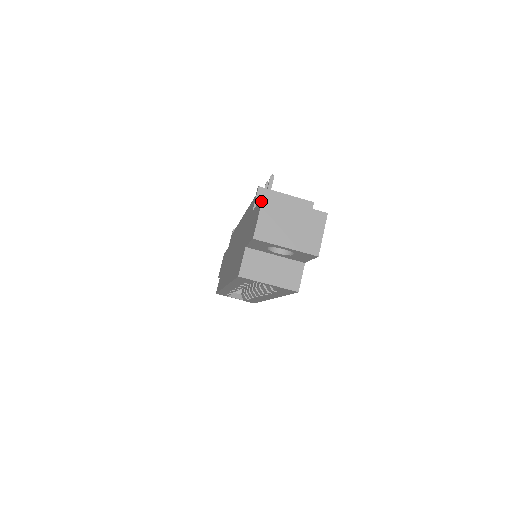
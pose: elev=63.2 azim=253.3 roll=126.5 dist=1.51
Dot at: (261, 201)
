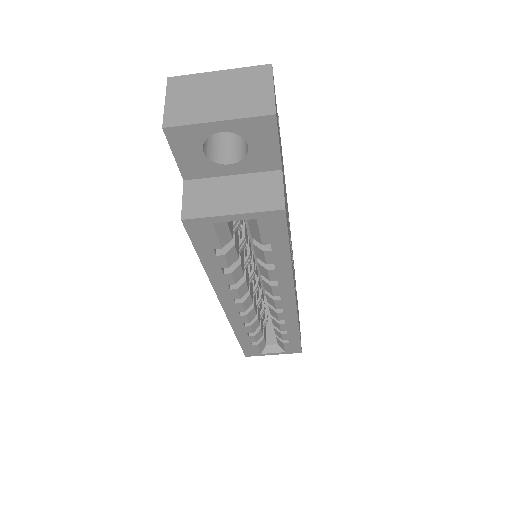
Dot at: (167, 88)
